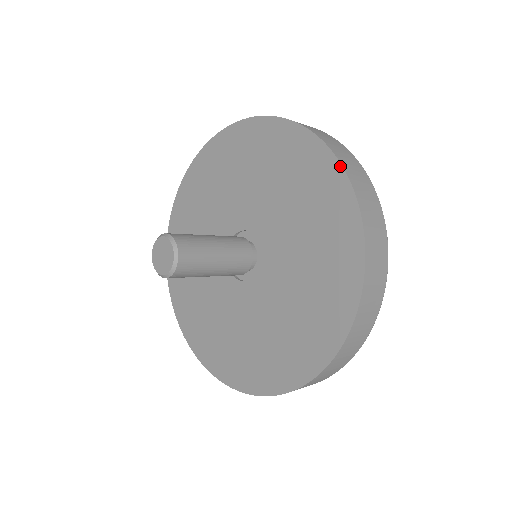
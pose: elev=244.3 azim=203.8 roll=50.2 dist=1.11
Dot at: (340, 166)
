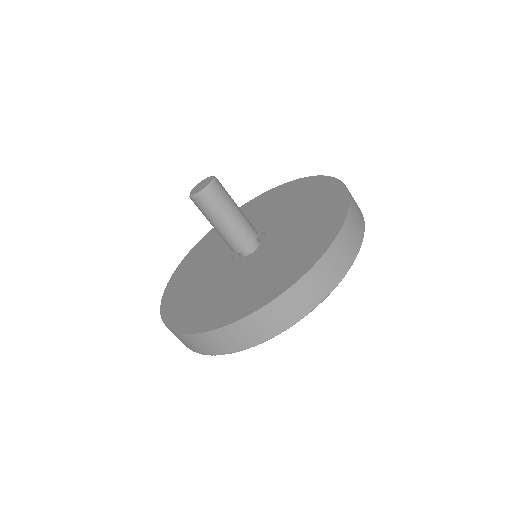
Dot at: (348, 194)
